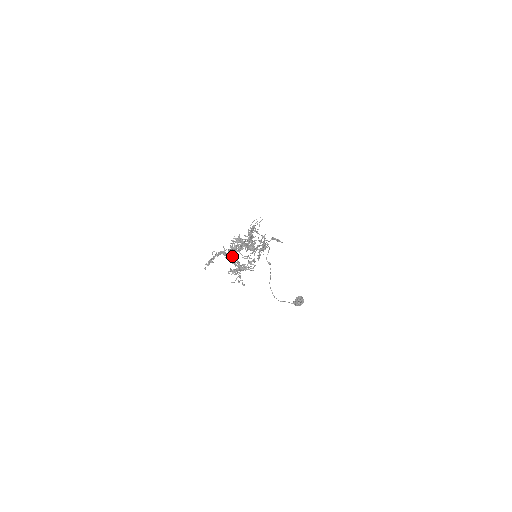
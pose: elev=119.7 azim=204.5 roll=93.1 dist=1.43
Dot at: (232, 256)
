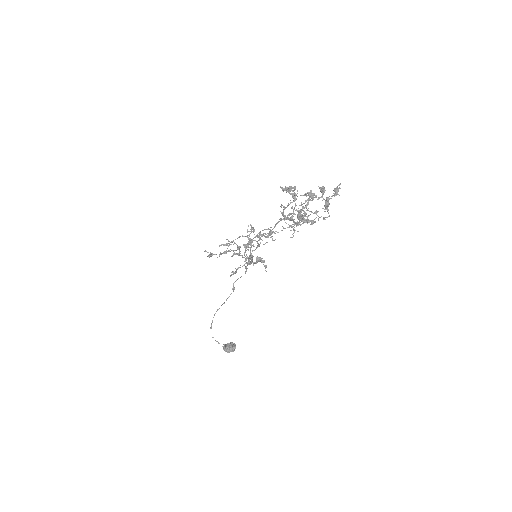
Dot at: (295, 206)
